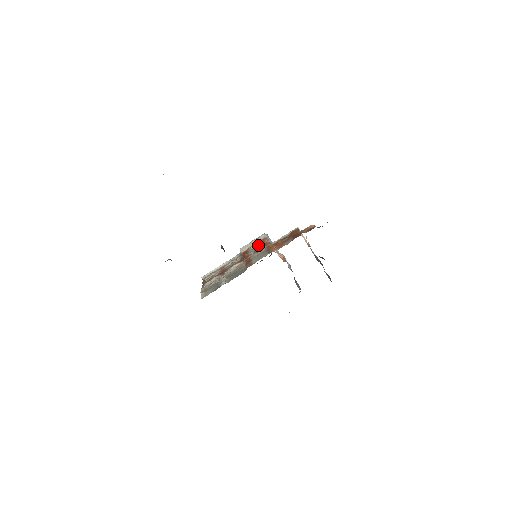
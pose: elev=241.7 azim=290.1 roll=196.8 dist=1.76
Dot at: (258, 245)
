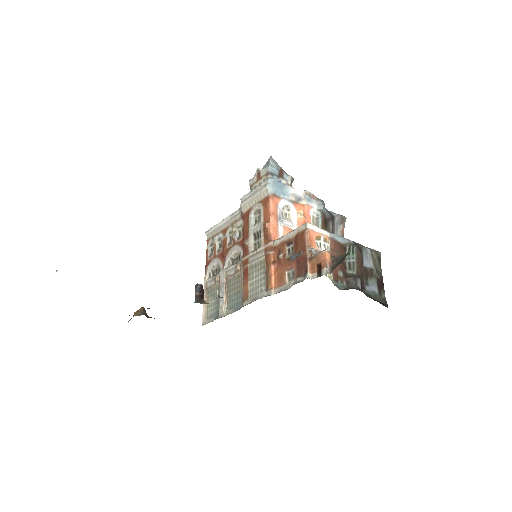
Dot at: (260, 215)
